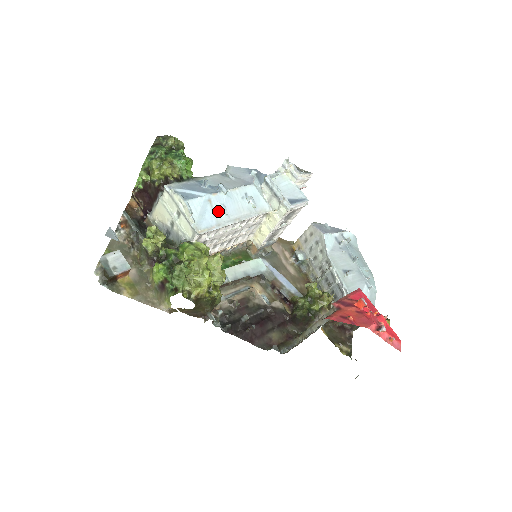
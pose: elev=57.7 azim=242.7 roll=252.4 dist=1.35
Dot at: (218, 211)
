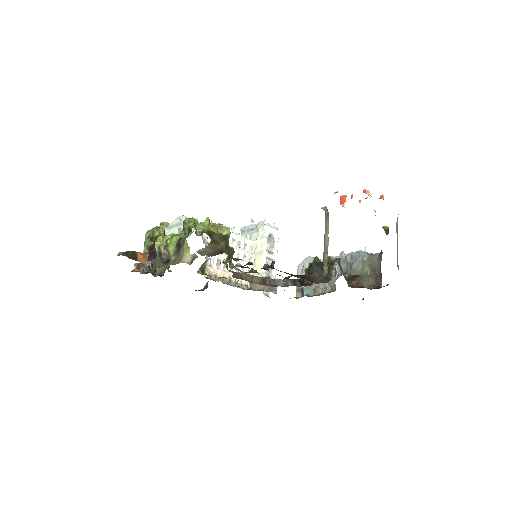
Dot at: occluded
